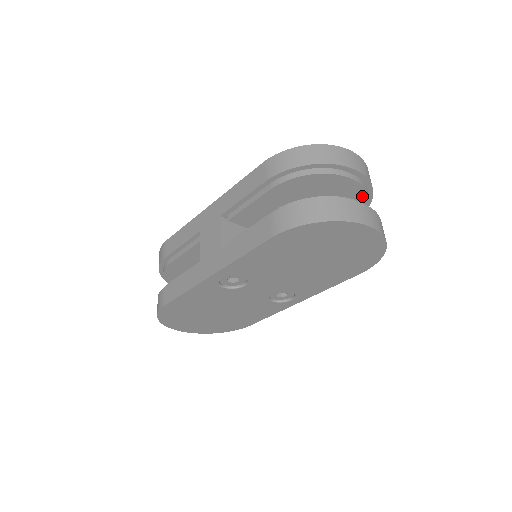
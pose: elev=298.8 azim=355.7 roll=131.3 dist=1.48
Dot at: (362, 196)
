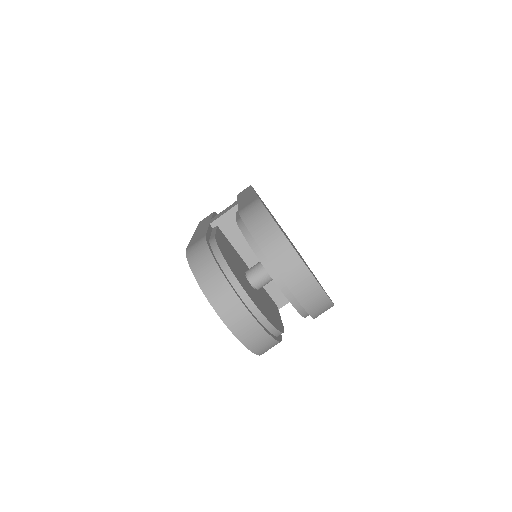
Dot at: occluded
